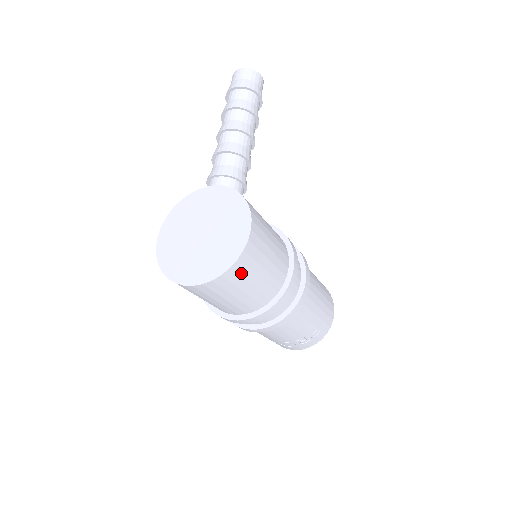
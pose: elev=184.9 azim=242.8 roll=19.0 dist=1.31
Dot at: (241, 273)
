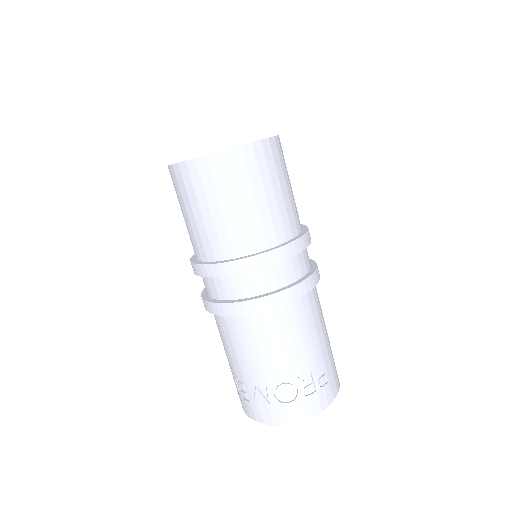
Dot at: (268, 160)
